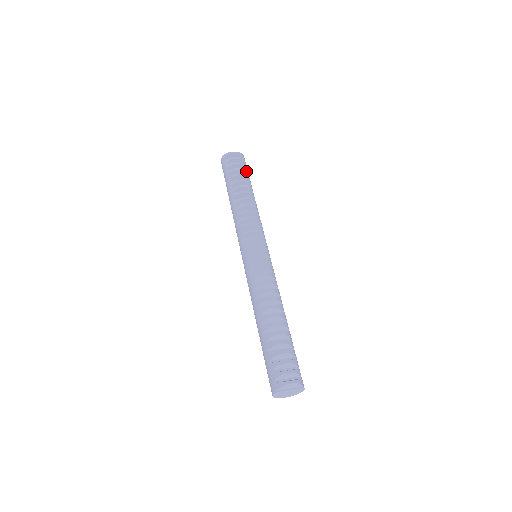
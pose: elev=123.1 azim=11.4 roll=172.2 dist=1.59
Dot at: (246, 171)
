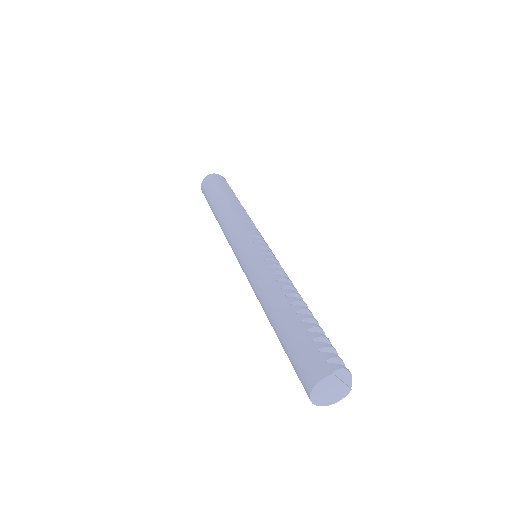
Dot at: occluded
